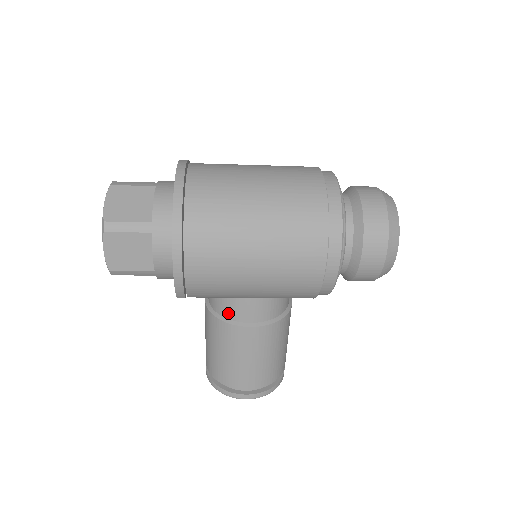
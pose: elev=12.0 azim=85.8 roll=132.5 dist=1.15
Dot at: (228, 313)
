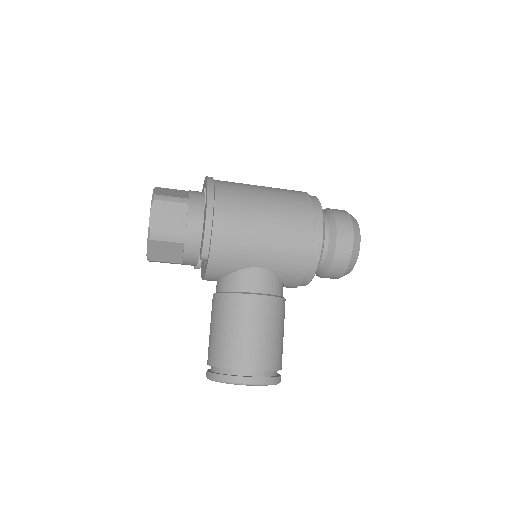
Dot at: (238, 286)
